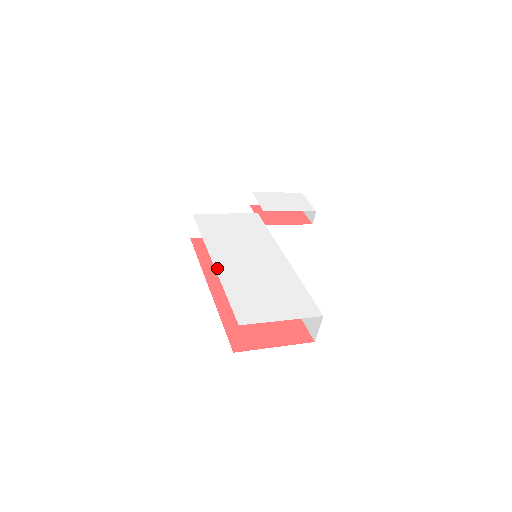
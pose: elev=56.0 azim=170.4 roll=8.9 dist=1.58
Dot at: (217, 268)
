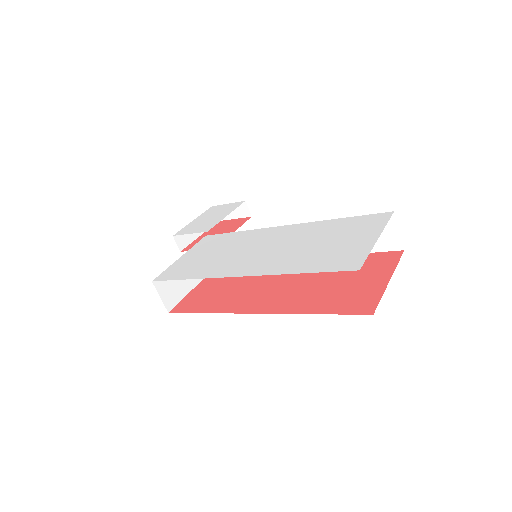
Dot at: (253, 274)
